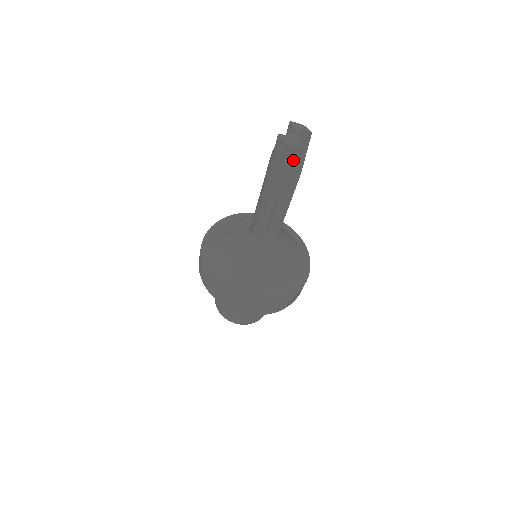
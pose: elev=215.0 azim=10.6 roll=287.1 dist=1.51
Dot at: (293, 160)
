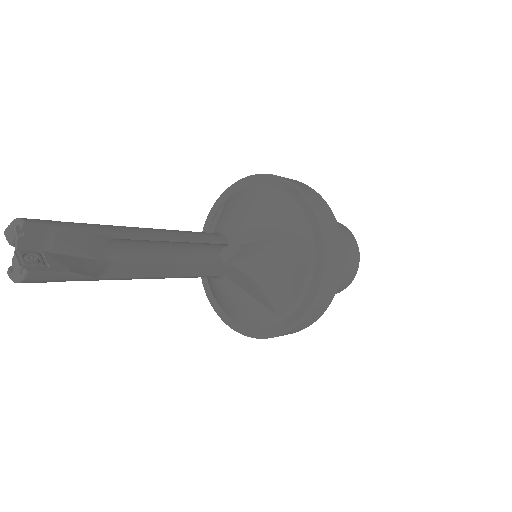
Dot at: (55, 276)
